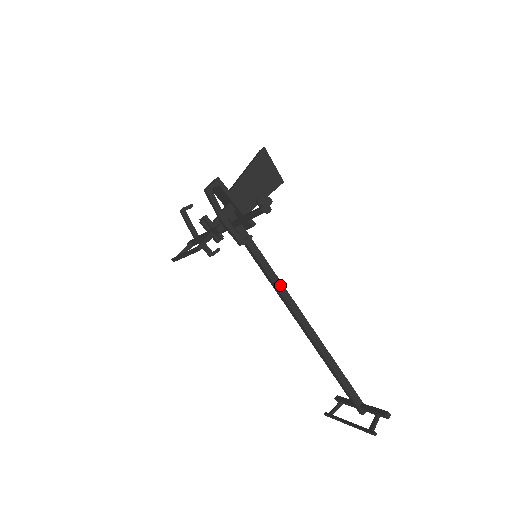
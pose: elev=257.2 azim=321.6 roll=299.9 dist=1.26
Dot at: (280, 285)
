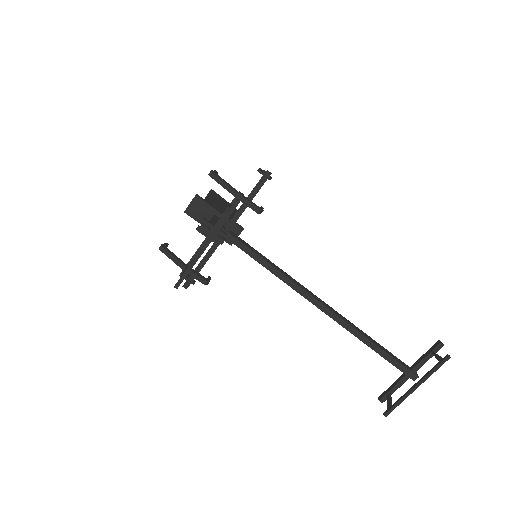
Dot at: (288, 276)
